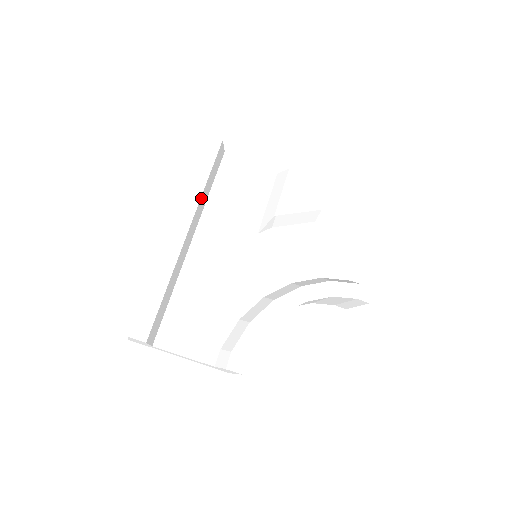
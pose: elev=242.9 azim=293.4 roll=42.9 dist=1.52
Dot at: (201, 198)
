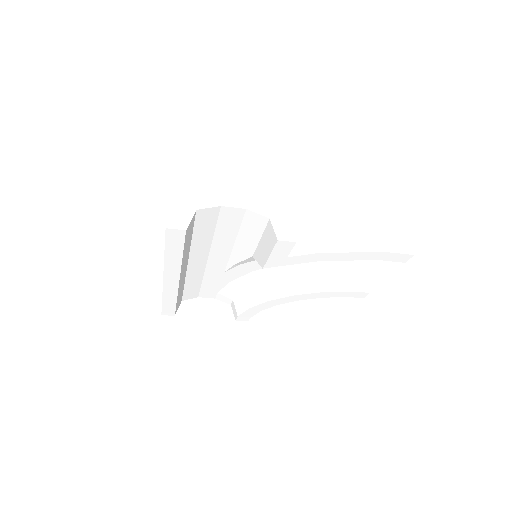
Dot at: (182, 263)
